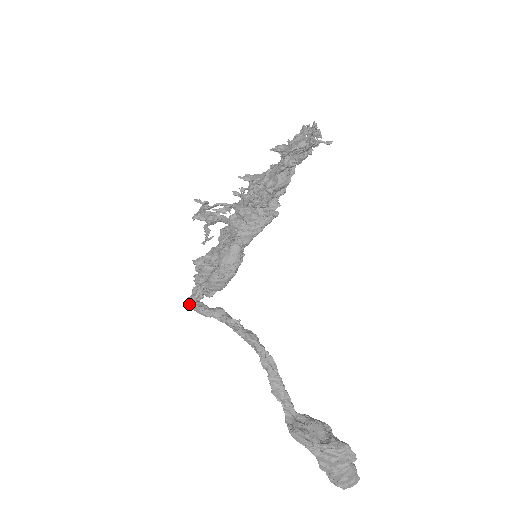
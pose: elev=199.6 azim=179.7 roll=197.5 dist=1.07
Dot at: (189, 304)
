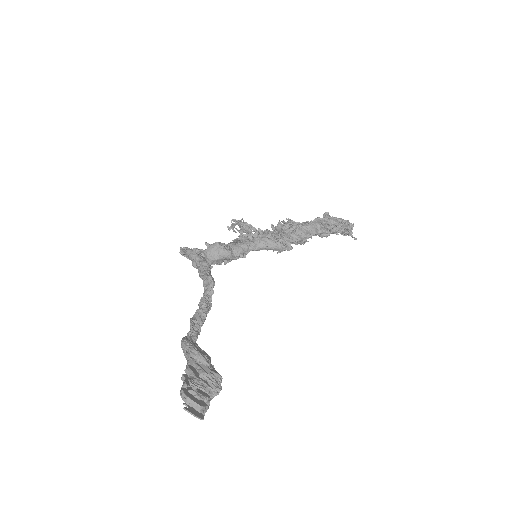
Dot at: (183, 248)
